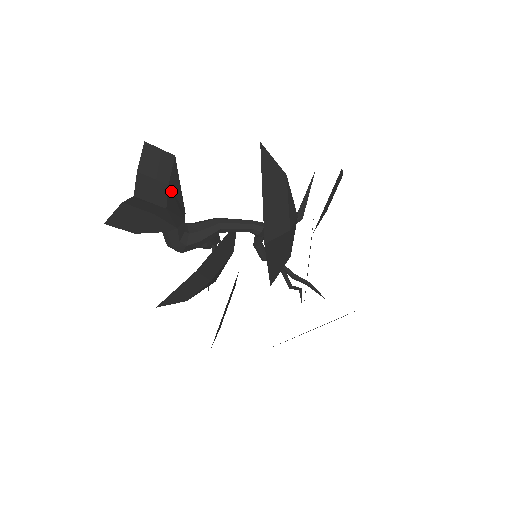
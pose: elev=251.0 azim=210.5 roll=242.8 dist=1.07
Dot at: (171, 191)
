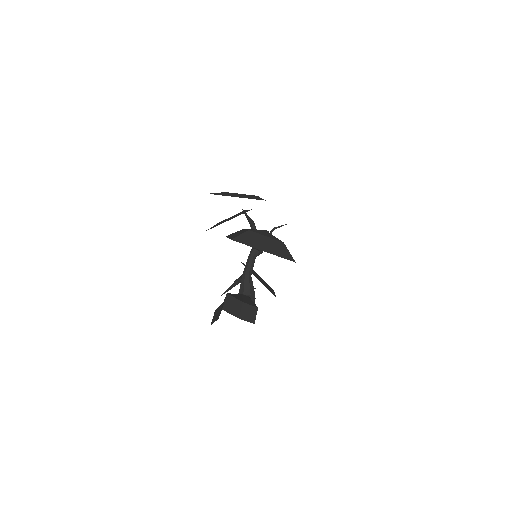
Dot at: (244, 301)
